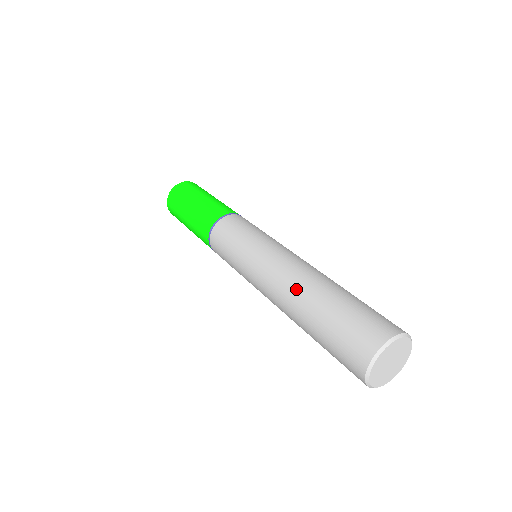
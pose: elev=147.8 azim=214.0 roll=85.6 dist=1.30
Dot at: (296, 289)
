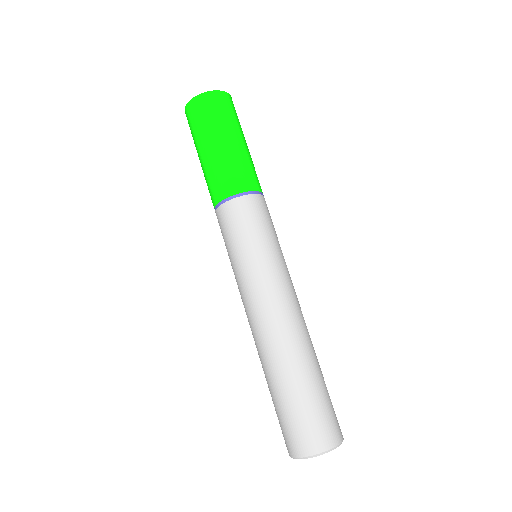
Dot at: (259, 353)
